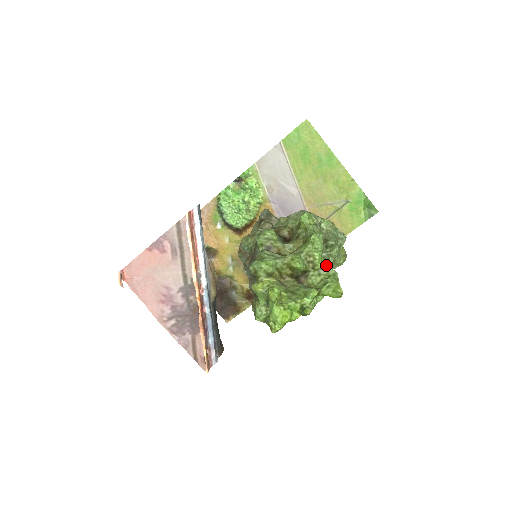
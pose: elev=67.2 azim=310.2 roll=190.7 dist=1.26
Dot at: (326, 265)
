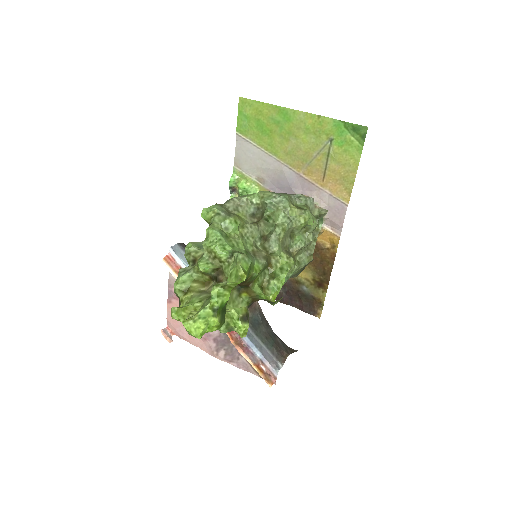
Dot at: (232, 251)
